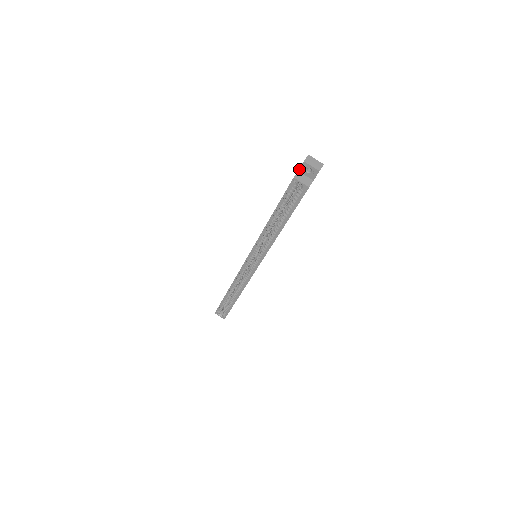
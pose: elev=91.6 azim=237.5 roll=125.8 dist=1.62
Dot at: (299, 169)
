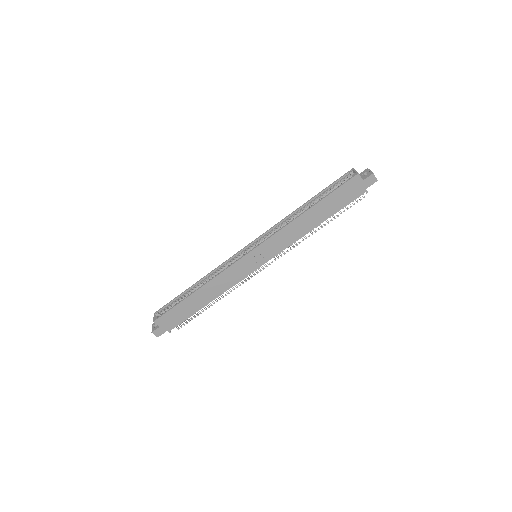
Dot at: (360, 174)
